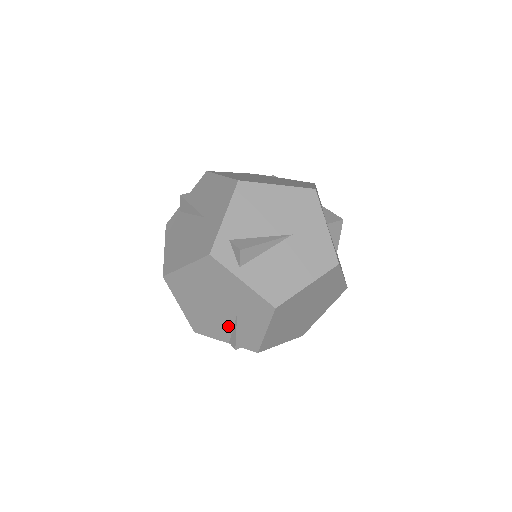
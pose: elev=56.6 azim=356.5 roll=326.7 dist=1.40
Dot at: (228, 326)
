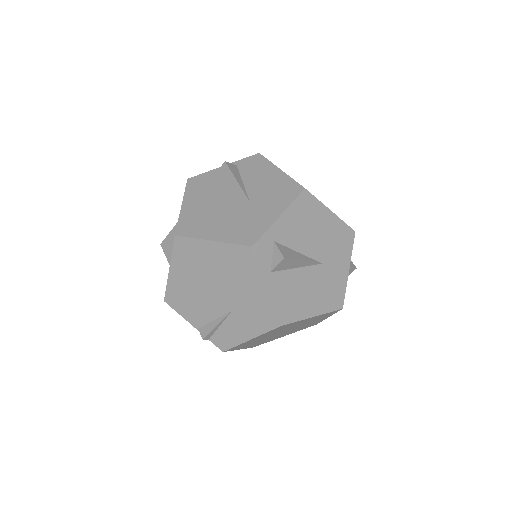
Dot at: (211, 315)
